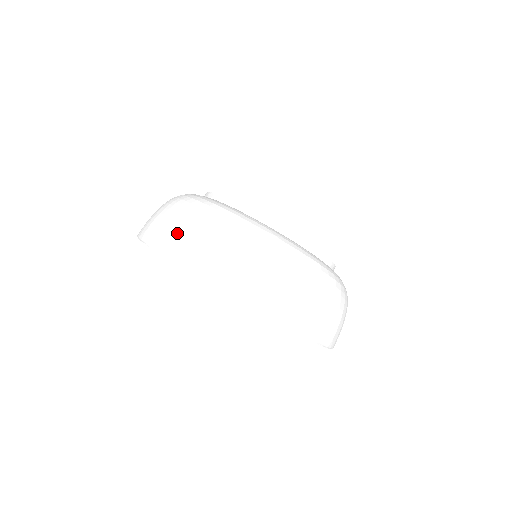
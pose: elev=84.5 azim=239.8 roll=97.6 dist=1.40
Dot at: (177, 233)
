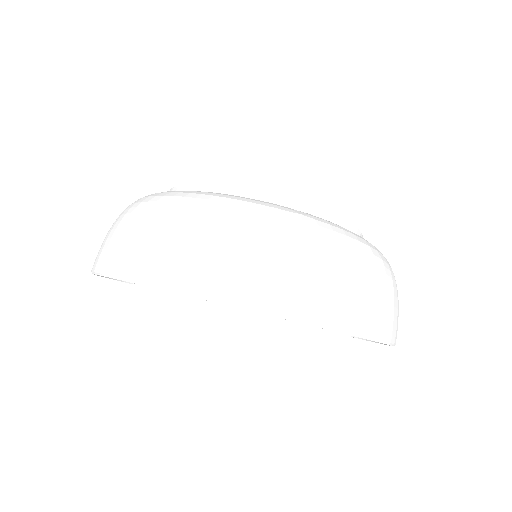
Dot at: (163, 248)
